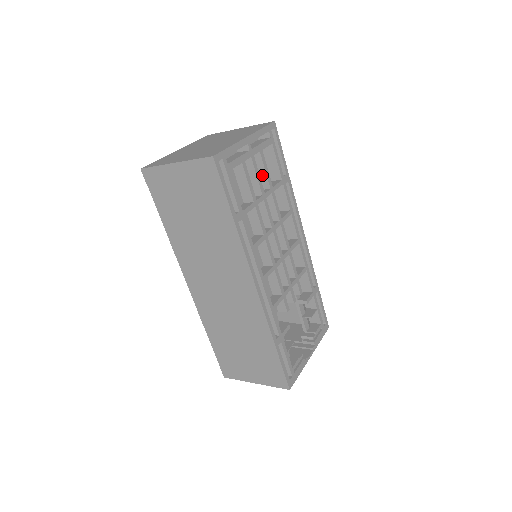
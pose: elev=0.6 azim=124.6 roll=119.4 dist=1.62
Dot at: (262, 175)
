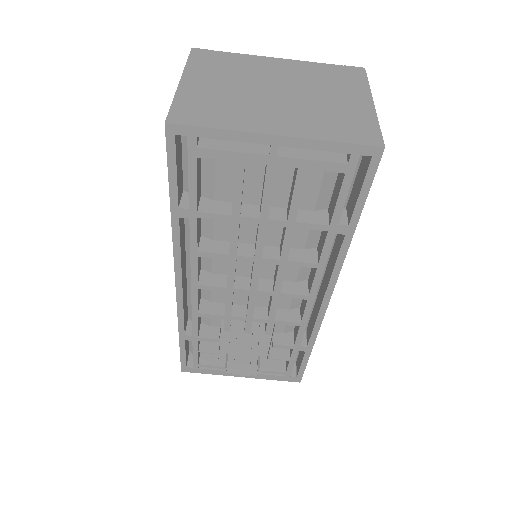
Dot at: (291, 196)
